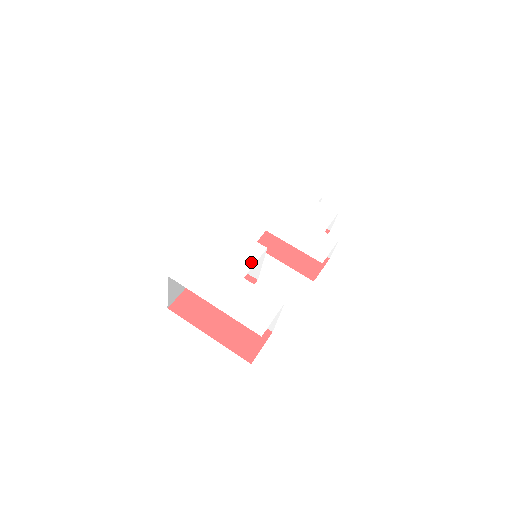
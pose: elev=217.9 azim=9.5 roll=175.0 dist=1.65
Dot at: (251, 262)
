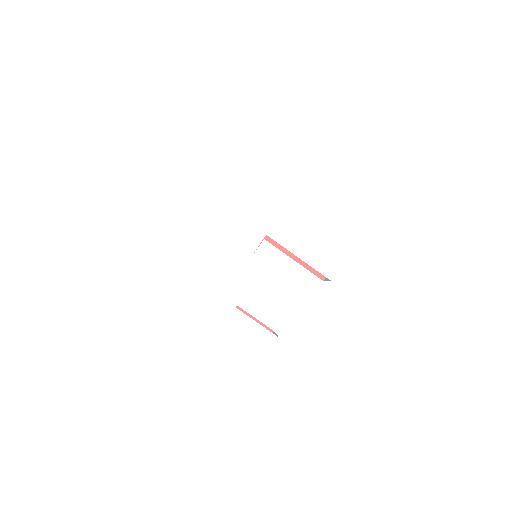
Dot at: (245, 284)
